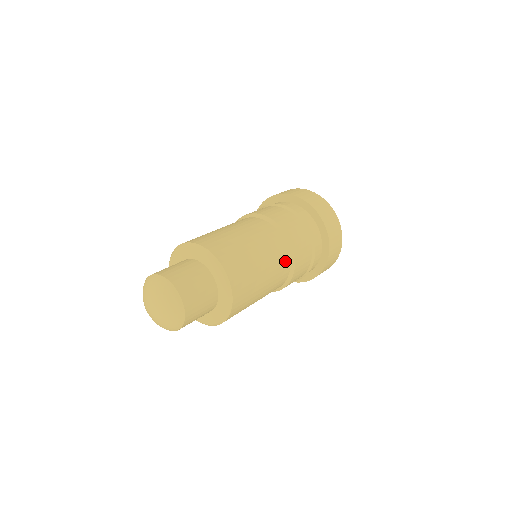
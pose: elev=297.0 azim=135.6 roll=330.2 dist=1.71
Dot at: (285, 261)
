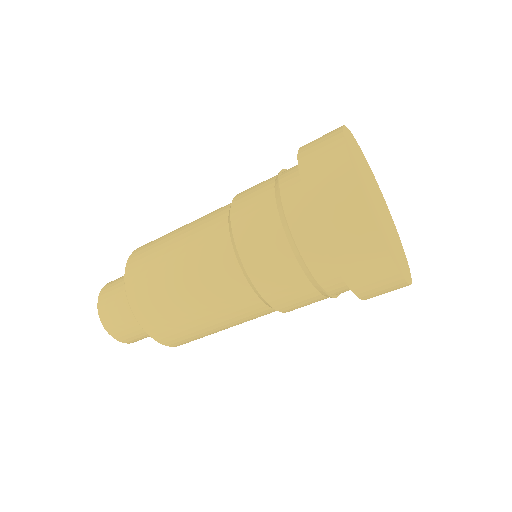
Dot at: (267, 313)
